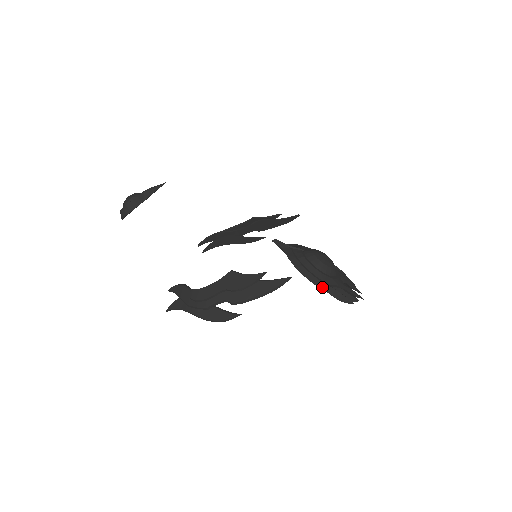
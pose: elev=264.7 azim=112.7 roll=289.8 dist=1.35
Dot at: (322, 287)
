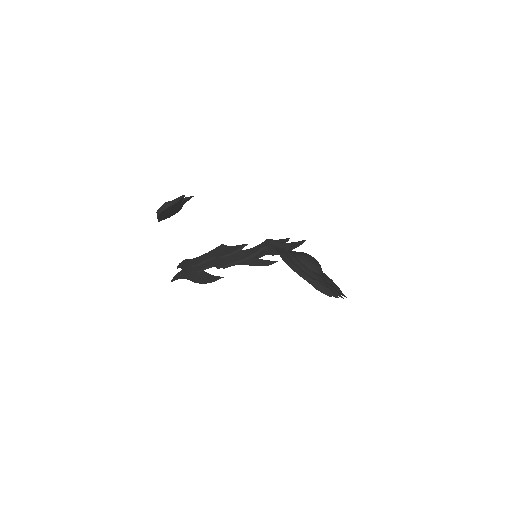
Dot at: (302, 276)
